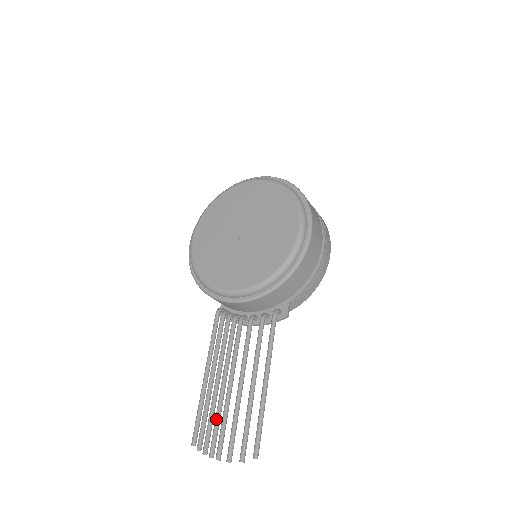
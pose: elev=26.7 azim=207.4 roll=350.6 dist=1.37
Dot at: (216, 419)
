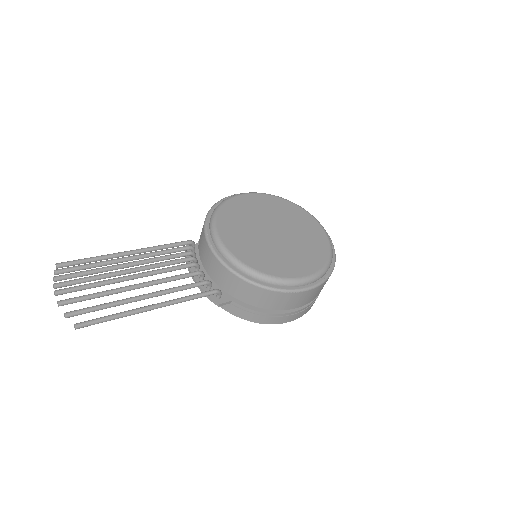
Dot at: (94, 276)
